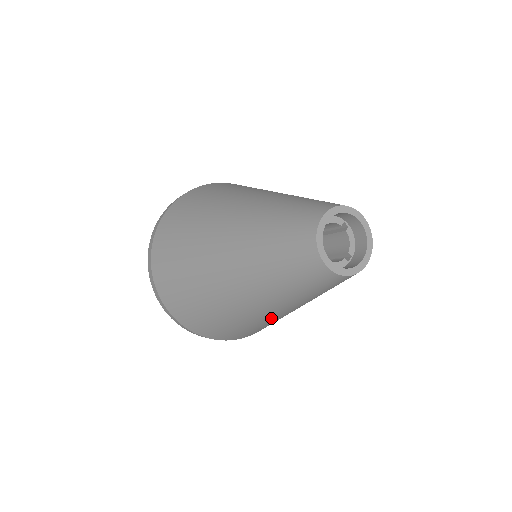
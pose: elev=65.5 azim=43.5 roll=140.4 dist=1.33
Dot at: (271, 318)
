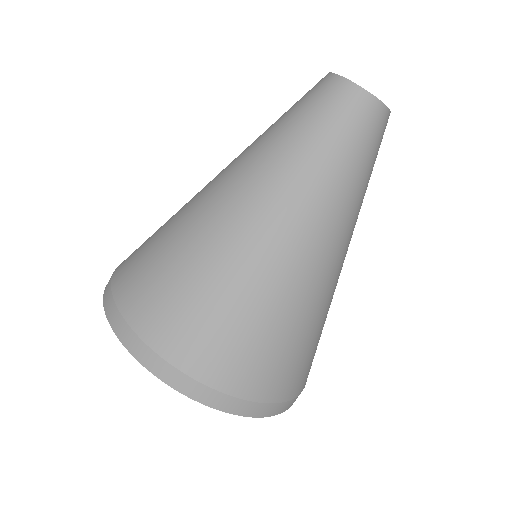
Dot at: (294, 262)
